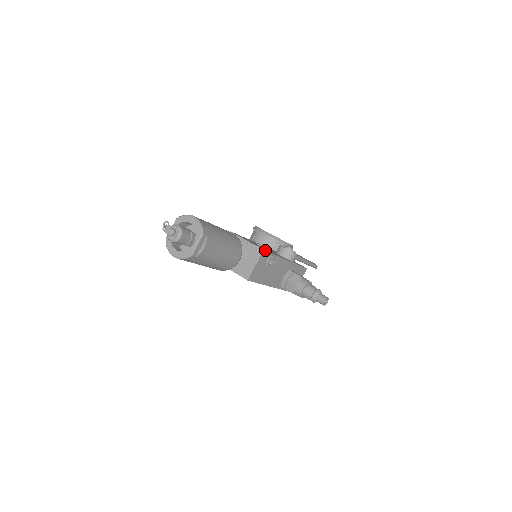
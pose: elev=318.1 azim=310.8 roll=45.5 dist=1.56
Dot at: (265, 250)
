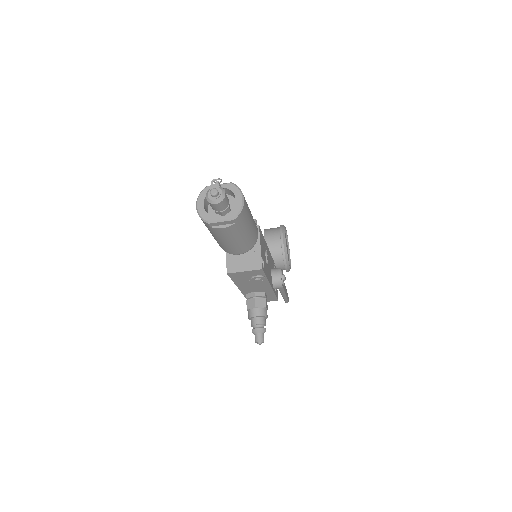
Dot at: occluded
